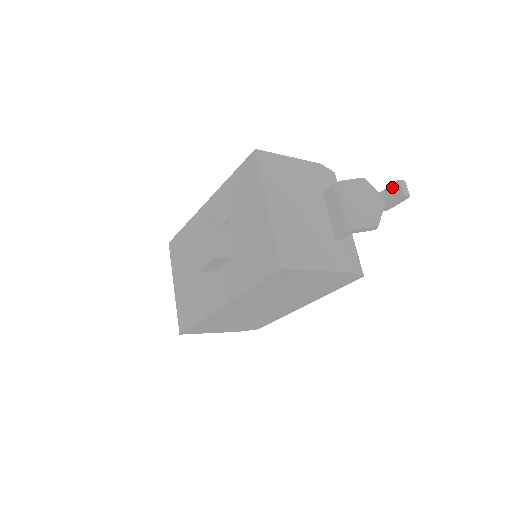
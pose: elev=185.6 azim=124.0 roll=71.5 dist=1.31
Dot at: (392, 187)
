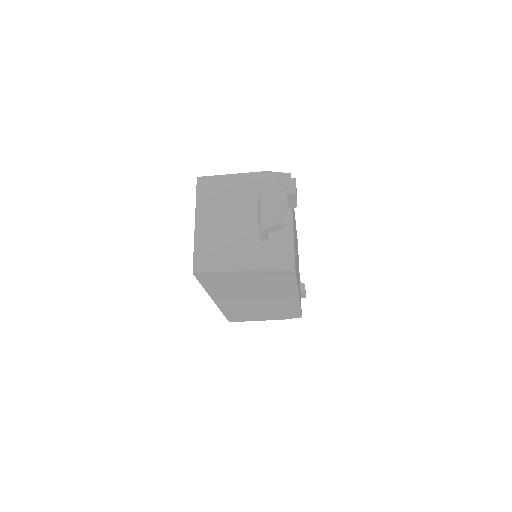
Dot at: occluded
